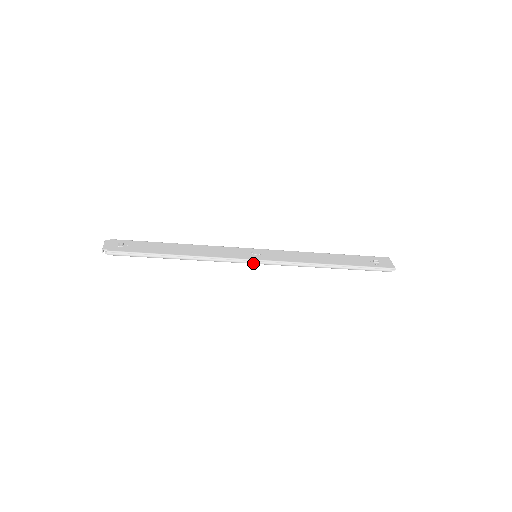
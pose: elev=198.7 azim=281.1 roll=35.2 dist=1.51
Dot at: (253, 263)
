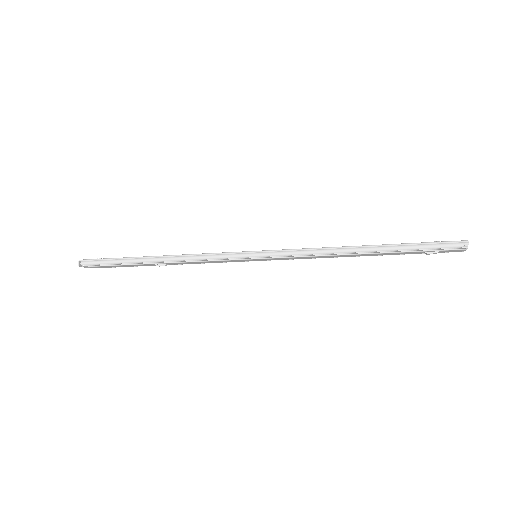
Dot at: (248, 256)
